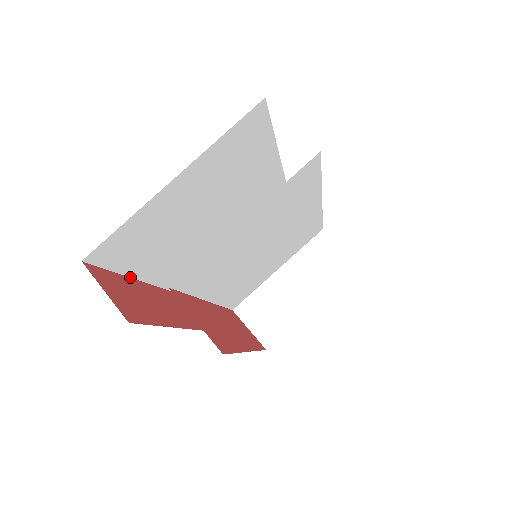
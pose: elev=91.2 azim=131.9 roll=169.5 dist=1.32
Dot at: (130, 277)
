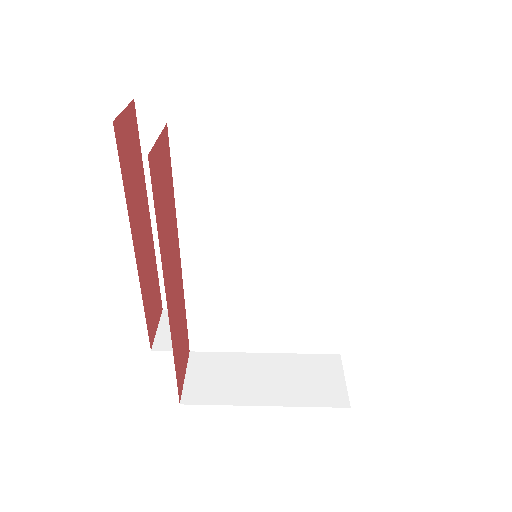
Dot at: (147, 194)
